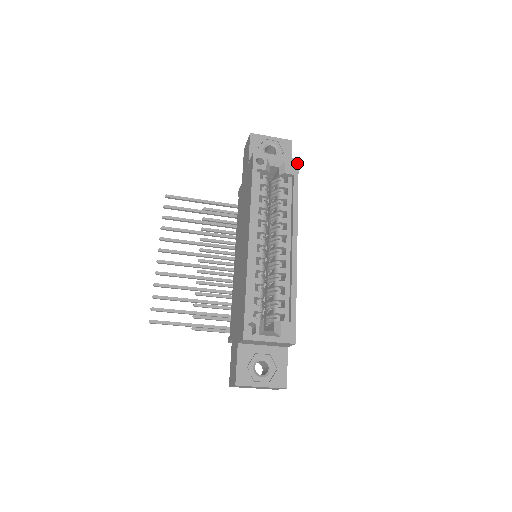
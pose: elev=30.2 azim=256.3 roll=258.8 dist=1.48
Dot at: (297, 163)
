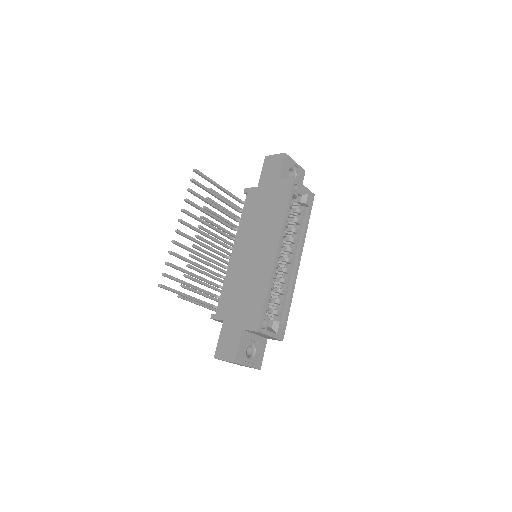
Dot at: (313, 198)
